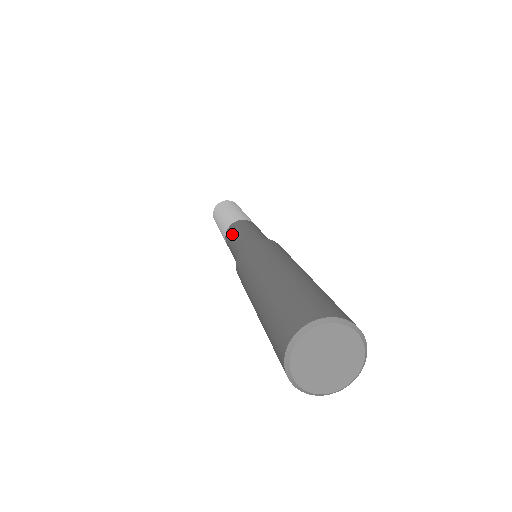
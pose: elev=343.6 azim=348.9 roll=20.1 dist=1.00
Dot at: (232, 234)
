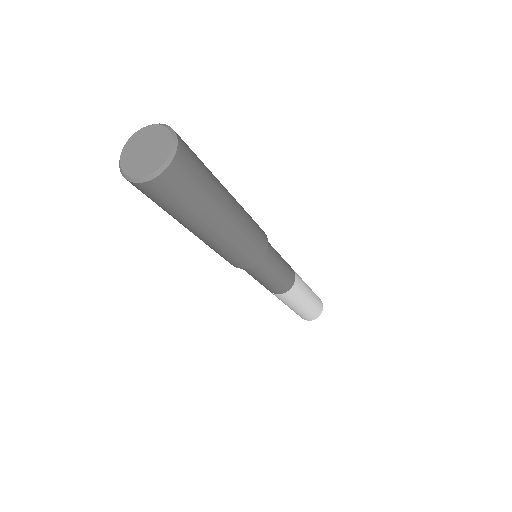
Dot at: occluded
